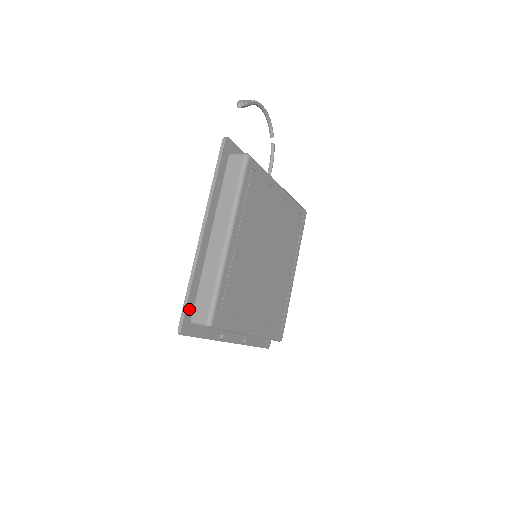
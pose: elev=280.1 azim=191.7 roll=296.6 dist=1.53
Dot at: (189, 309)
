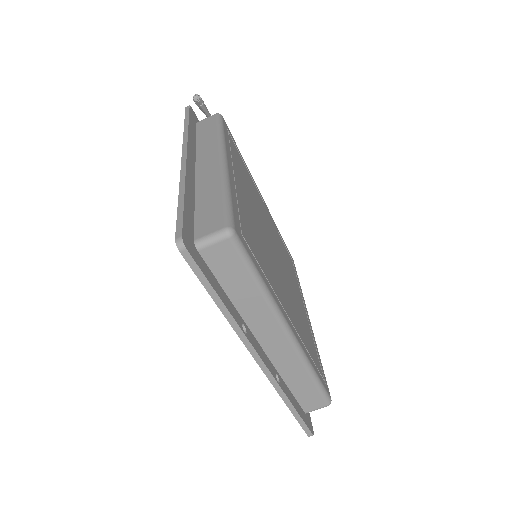
Dot at: (188, 222)
